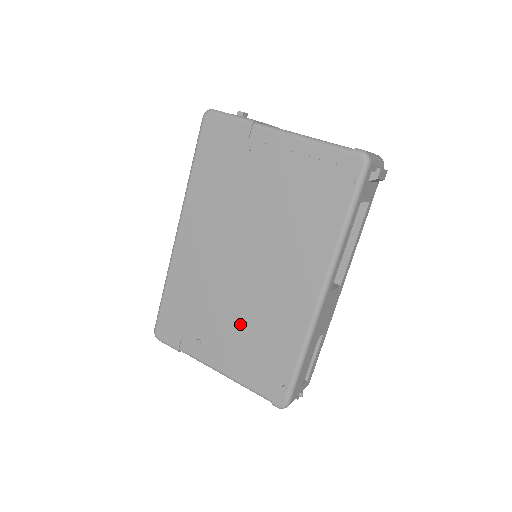
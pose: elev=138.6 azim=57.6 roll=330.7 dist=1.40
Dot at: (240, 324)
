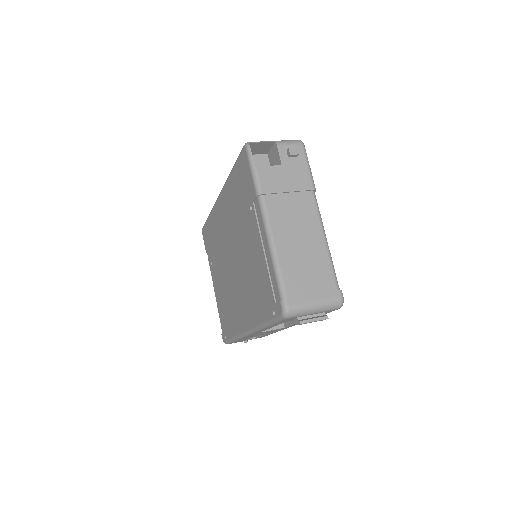
Dot at: (223, 285)
